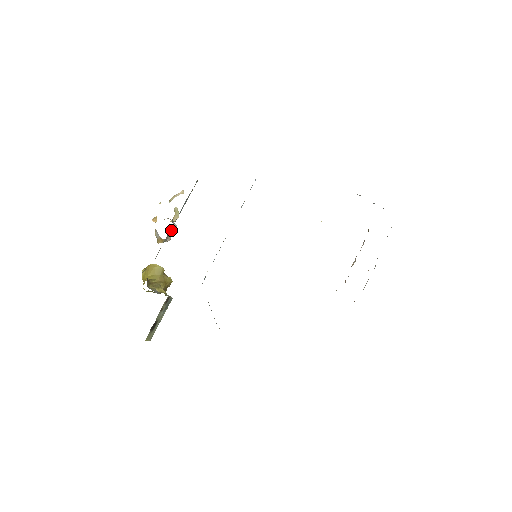
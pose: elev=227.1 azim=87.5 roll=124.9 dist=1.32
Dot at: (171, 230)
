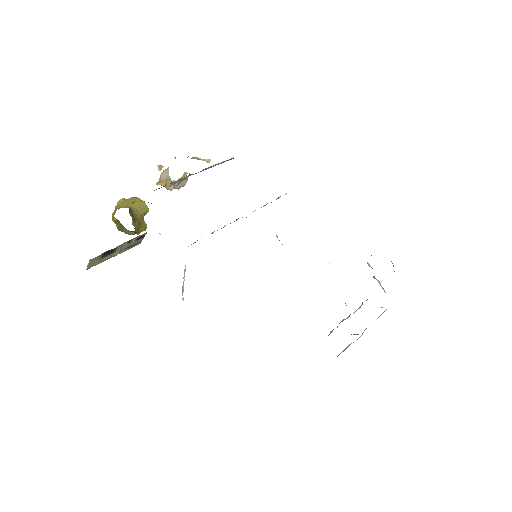
Dot at: (182, 180)
